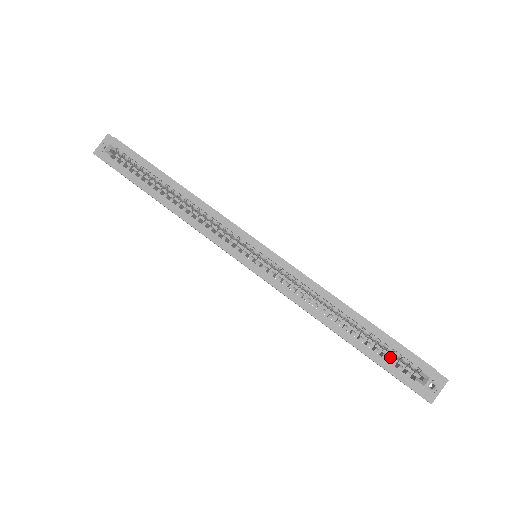
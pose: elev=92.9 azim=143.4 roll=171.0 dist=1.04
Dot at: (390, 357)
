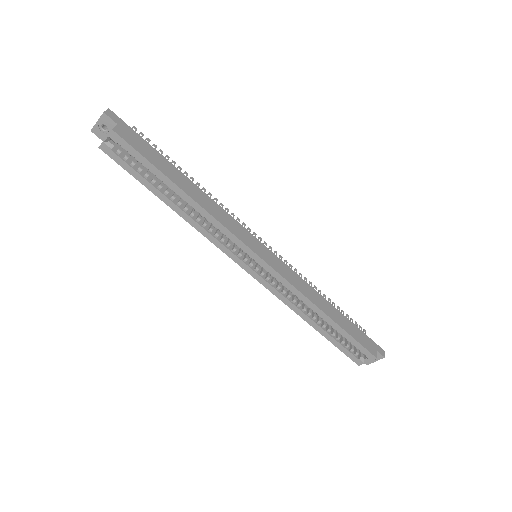
Dot at: occluded
